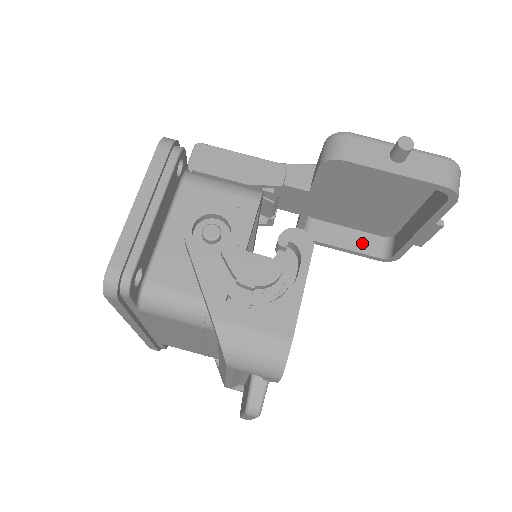
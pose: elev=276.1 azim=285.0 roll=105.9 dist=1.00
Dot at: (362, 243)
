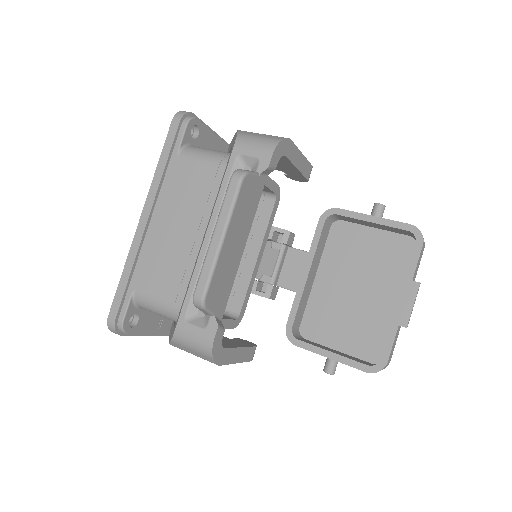
Dot at: (350, 357)
